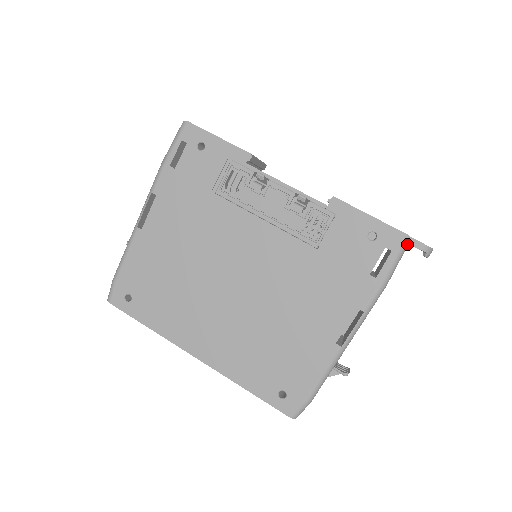
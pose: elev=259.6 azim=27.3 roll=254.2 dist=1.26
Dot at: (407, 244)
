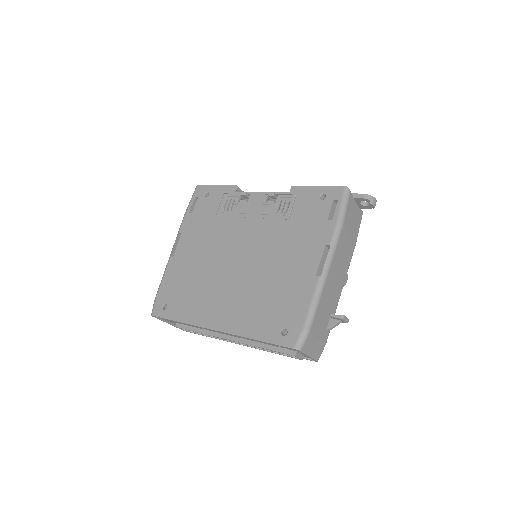
Dot at: (348, 193)
